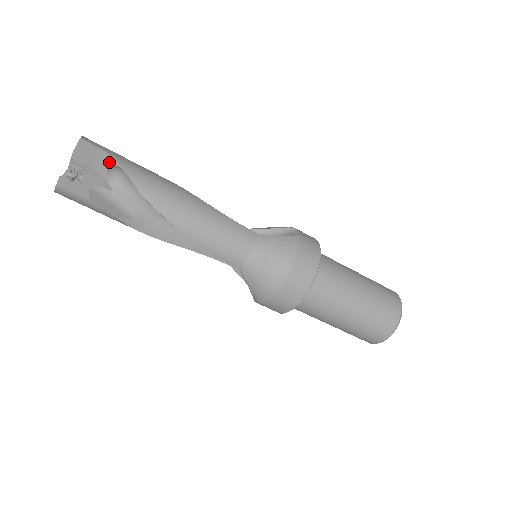
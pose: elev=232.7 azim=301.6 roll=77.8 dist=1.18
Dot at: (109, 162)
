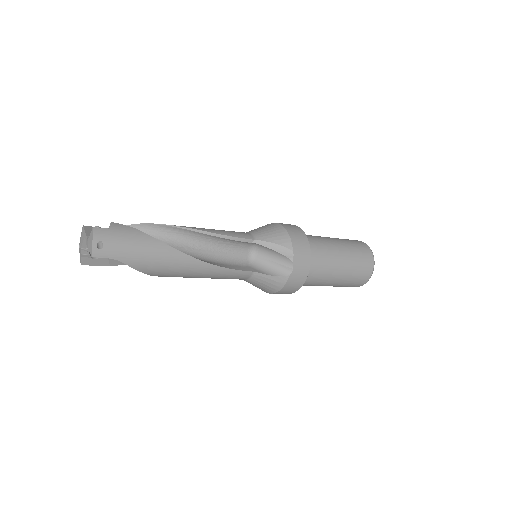
Dot at: (121, 259)
